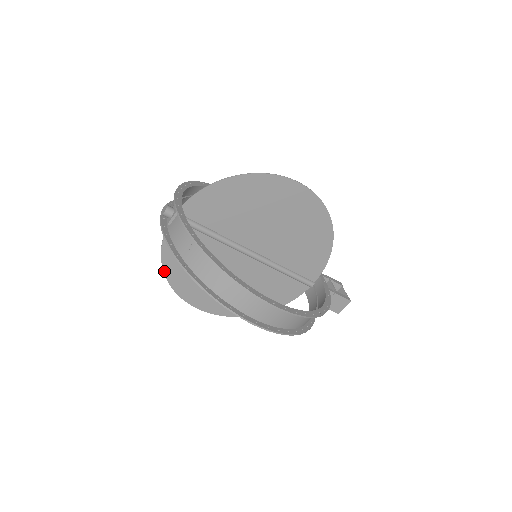
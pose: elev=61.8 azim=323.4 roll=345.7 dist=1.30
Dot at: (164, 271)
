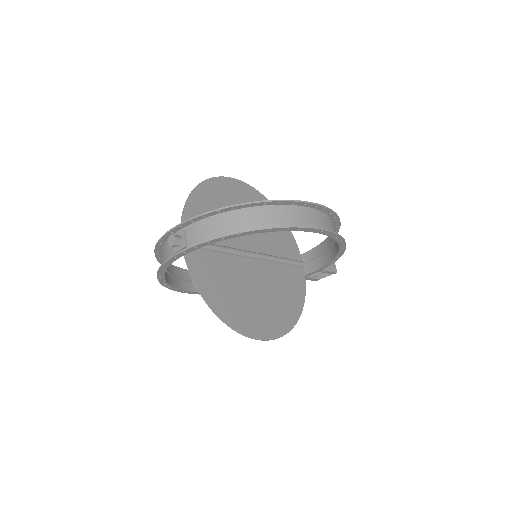
Dot at: (212, 310)
